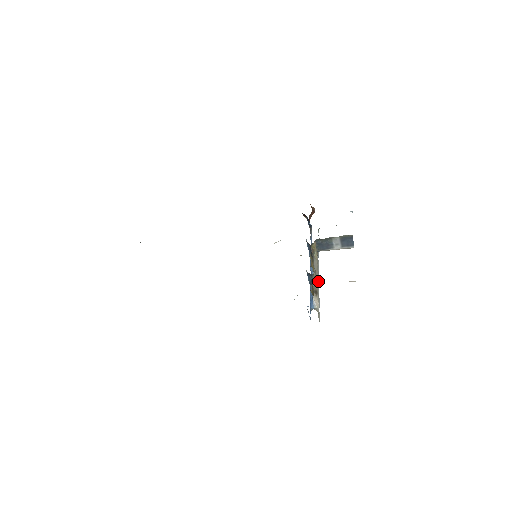
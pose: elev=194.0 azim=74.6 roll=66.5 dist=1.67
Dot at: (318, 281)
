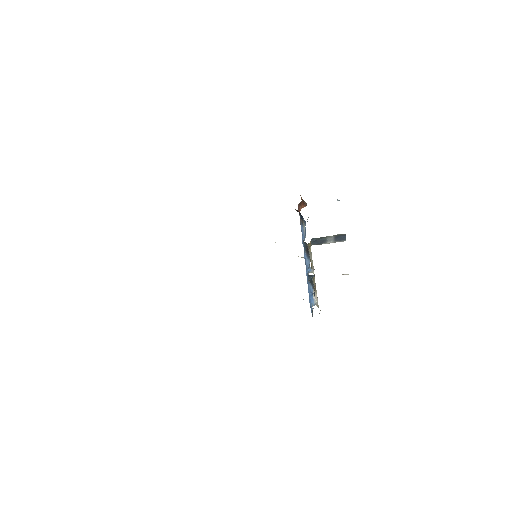
Dot at: (314, 274)
